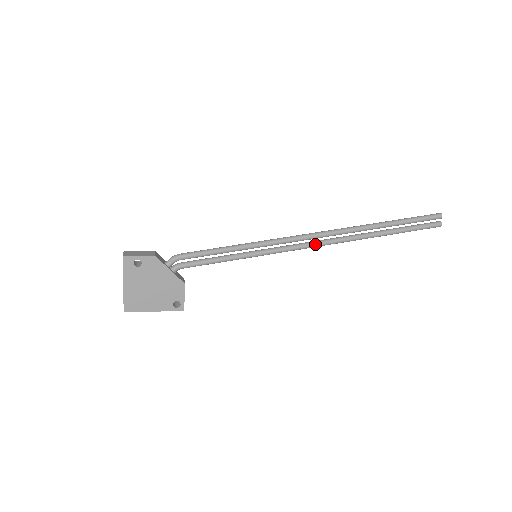
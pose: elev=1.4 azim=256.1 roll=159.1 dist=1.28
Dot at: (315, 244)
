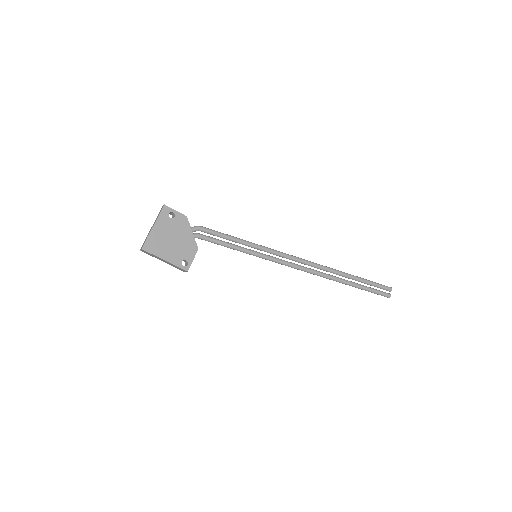
Dot at: (301, 267)
